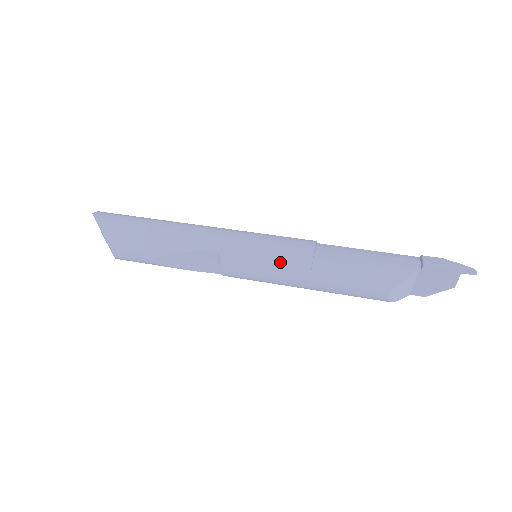
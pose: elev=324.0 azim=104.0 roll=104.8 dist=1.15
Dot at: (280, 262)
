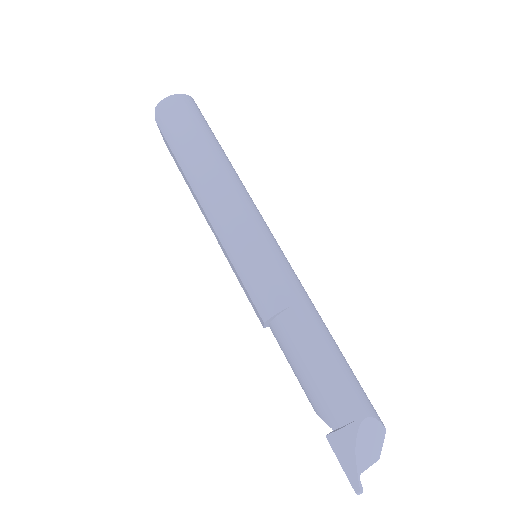
Dot at: occluded
